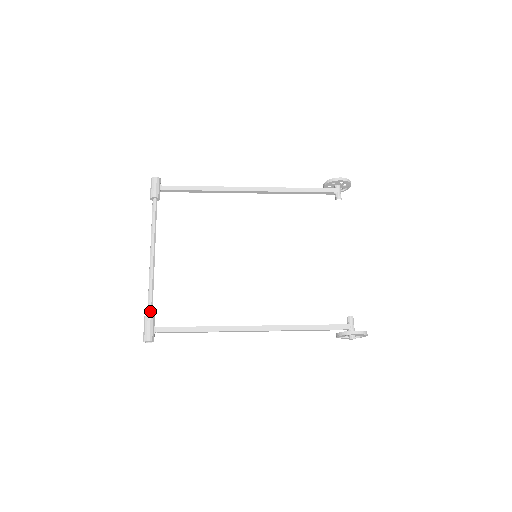
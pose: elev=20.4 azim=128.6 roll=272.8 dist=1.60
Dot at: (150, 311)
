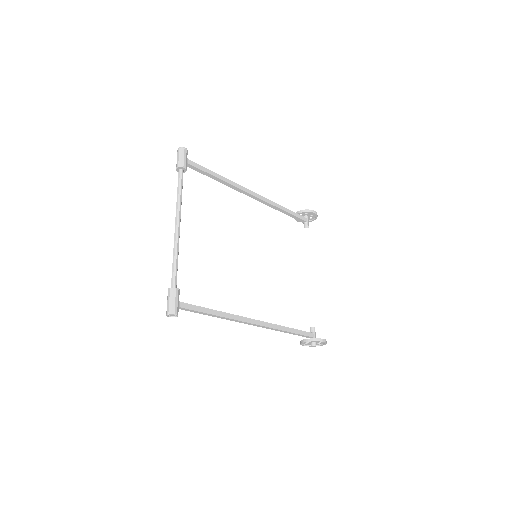
Dot at: (176, 283)
